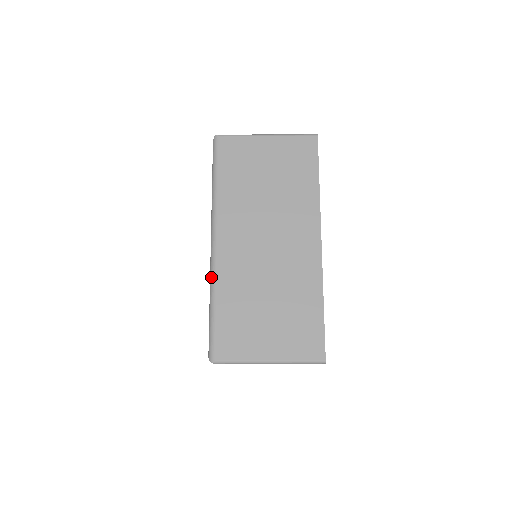
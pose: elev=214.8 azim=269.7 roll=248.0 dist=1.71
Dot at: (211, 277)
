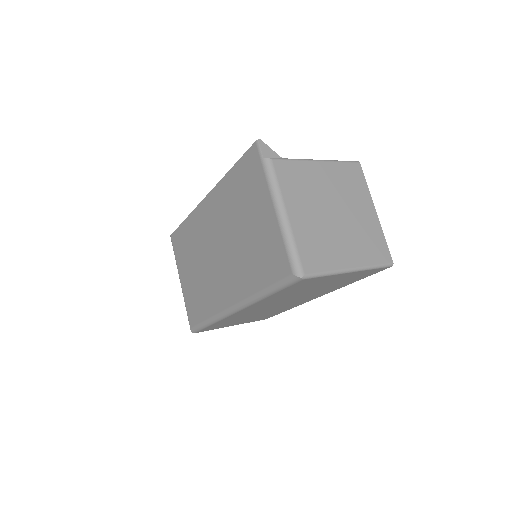
Dot at: (219, 318)
